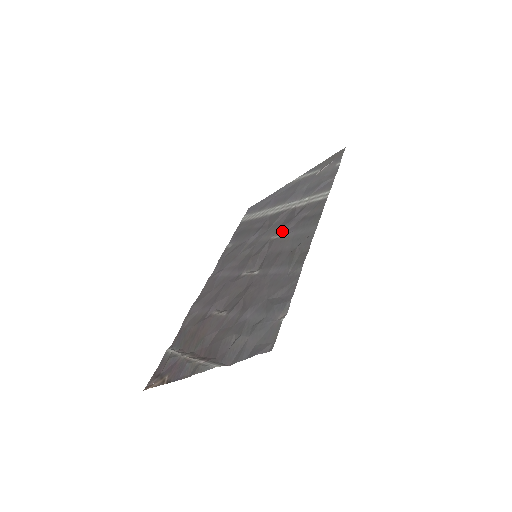
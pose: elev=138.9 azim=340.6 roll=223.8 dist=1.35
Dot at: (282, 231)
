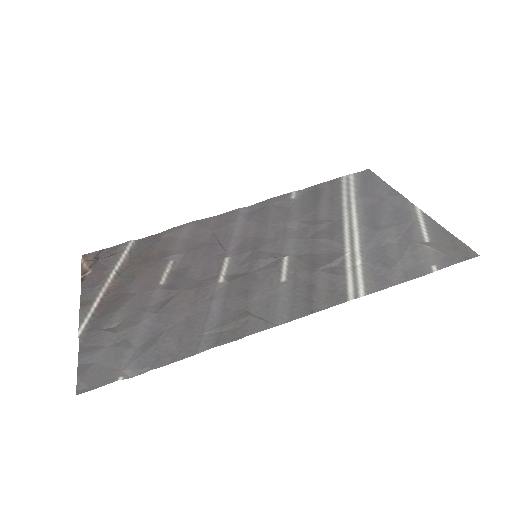
Dot at: (294, 266)
